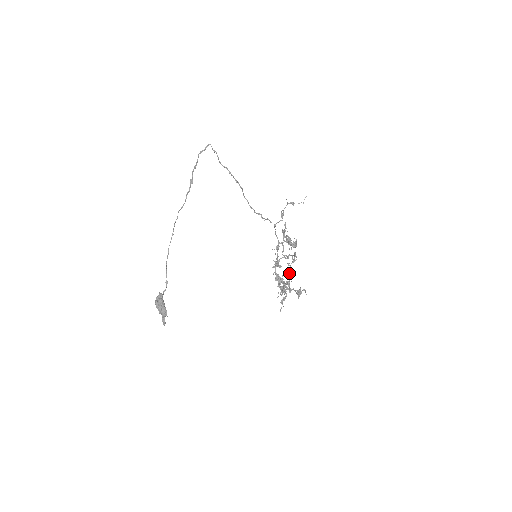
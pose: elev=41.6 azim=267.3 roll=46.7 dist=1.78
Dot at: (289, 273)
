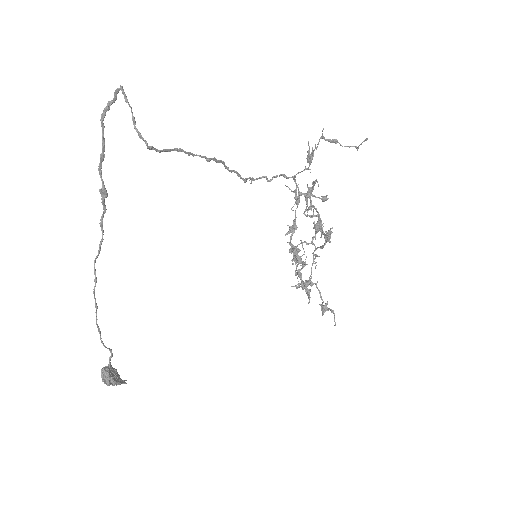
Dot at: occluded
